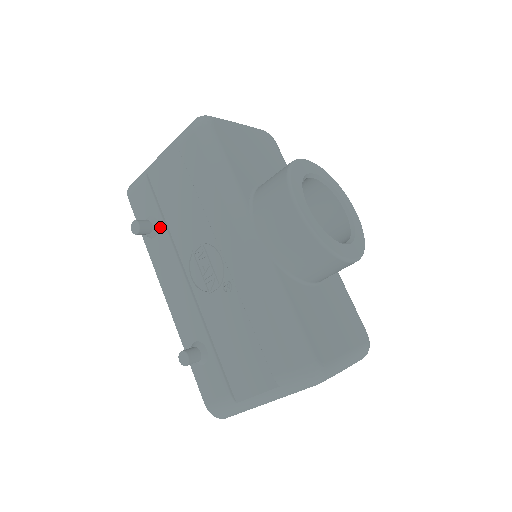
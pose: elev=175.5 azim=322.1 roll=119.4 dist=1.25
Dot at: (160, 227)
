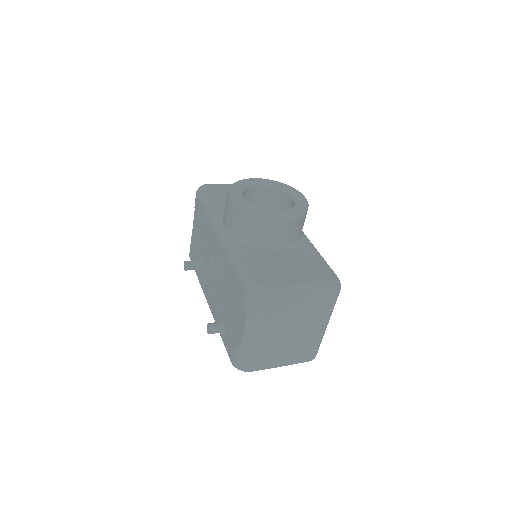
Dot at: (199, 261)
